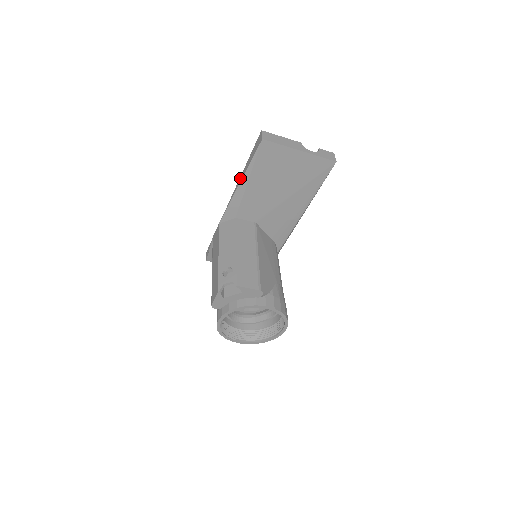
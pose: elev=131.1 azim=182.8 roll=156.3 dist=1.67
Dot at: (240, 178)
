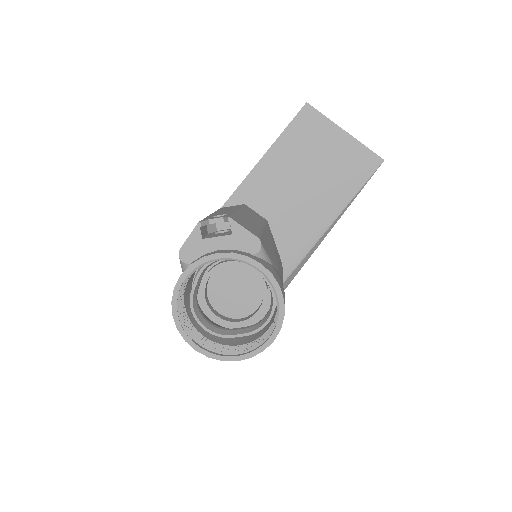
Dot at: occluded
